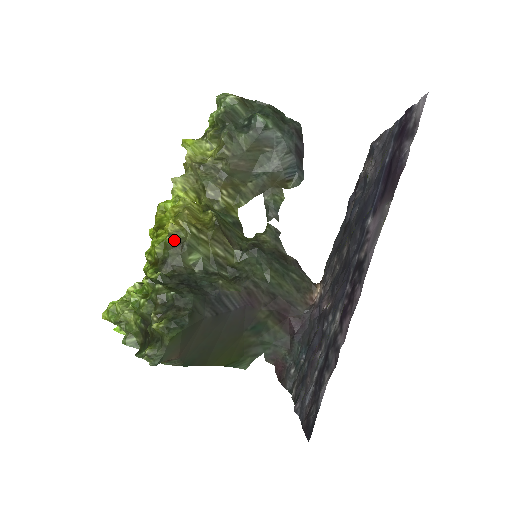
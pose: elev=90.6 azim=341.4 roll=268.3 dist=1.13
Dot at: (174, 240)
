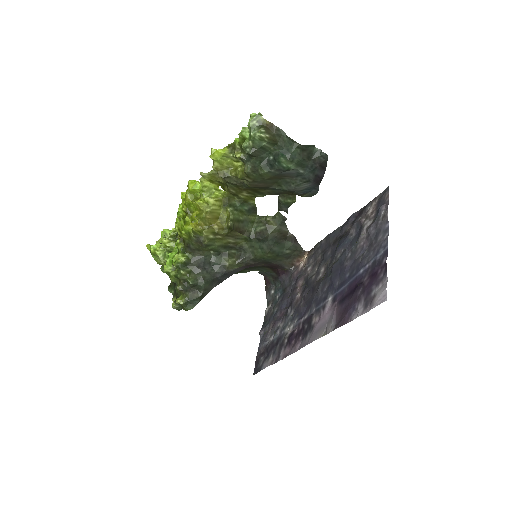
Dot at: (196, 236)
